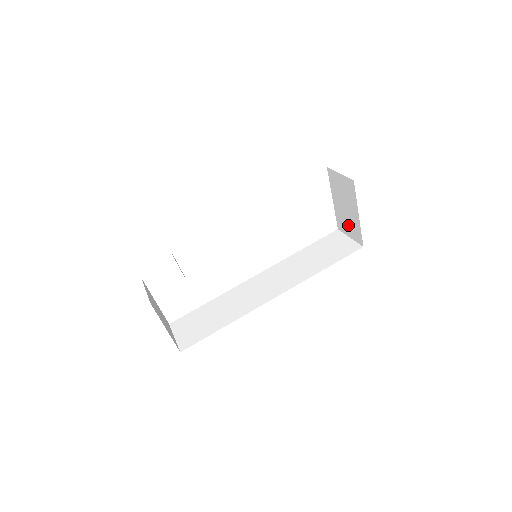
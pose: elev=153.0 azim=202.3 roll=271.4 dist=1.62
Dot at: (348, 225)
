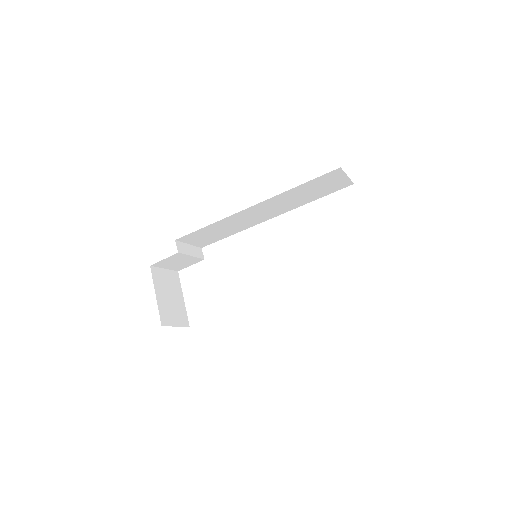
Dot at: occluded
